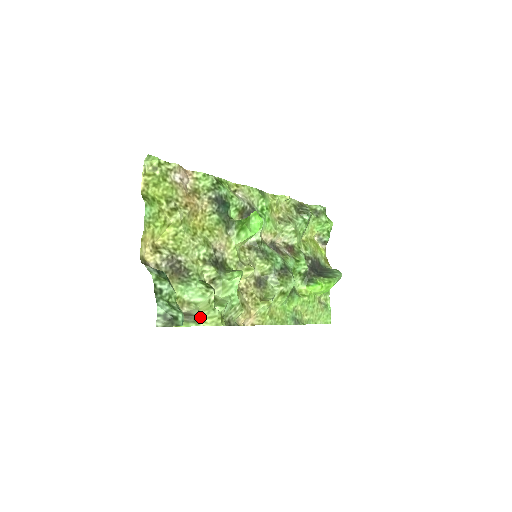
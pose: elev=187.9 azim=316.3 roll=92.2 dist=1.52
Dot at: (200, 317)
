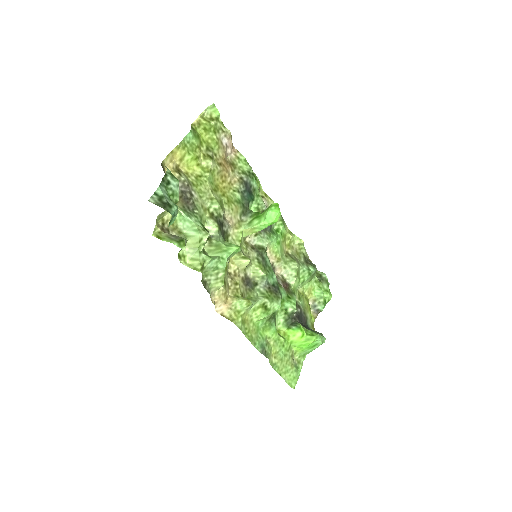
Dot at: (183, 252)
